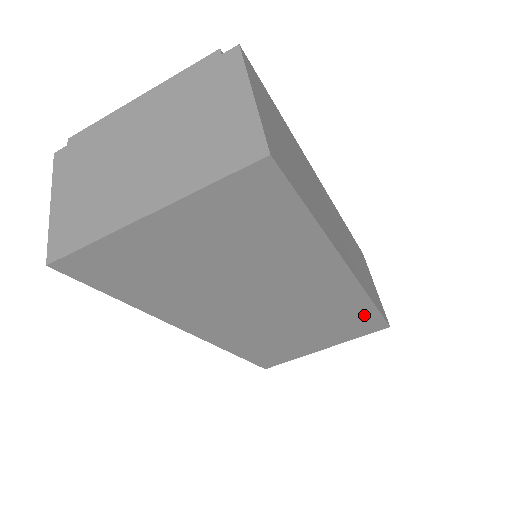
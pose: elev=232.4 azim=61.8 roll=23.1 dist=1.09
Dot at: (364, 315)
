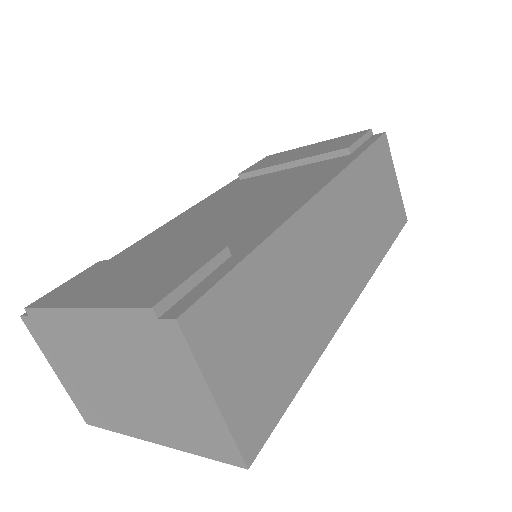
Dot at: occluded
